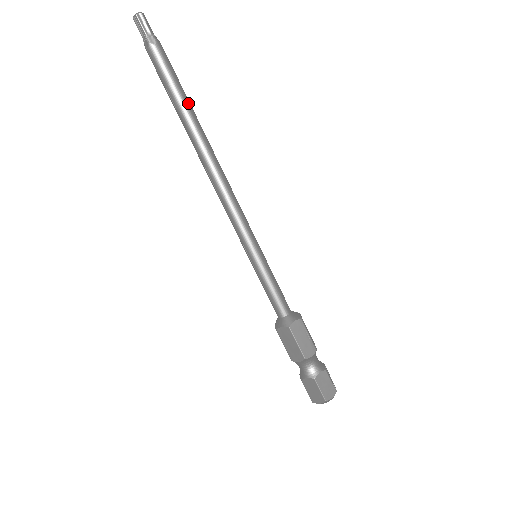
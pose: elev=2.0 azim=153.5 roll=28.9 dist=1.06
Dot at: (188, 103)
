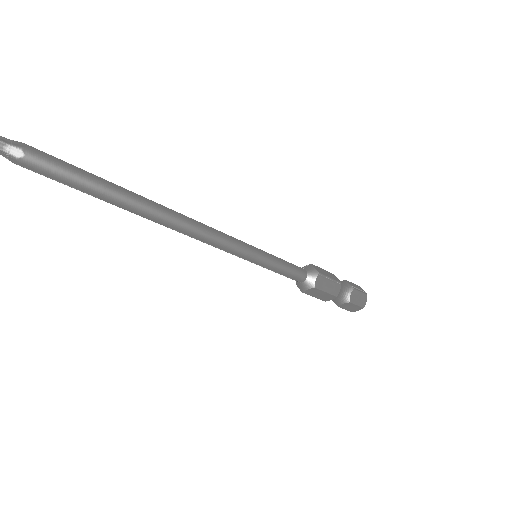
Dot at: (107, 185)
